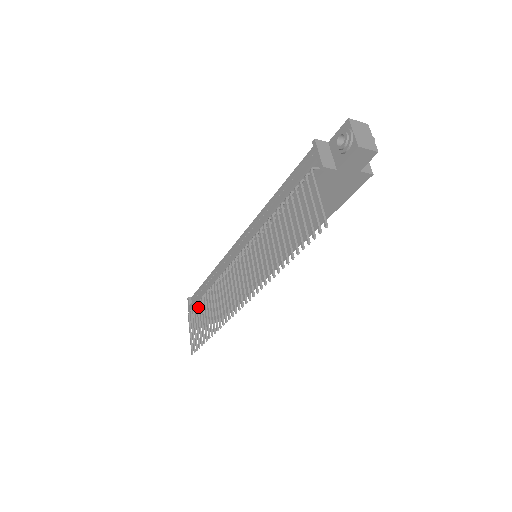
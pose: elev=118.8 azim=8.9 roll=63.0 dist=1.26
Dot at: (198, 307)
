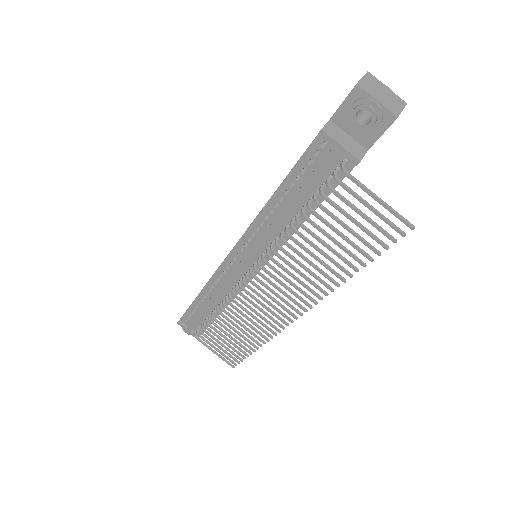
Dot at: (209, 330)
